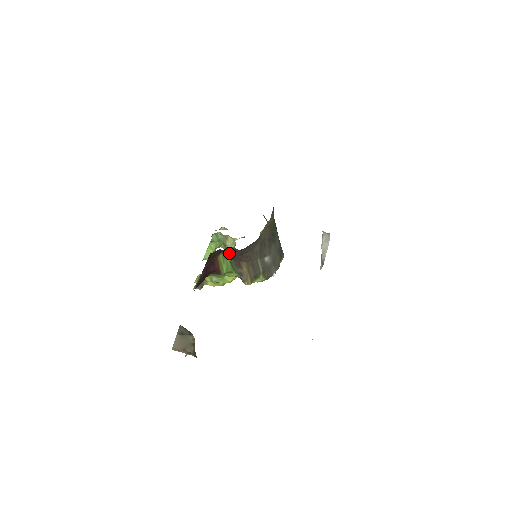
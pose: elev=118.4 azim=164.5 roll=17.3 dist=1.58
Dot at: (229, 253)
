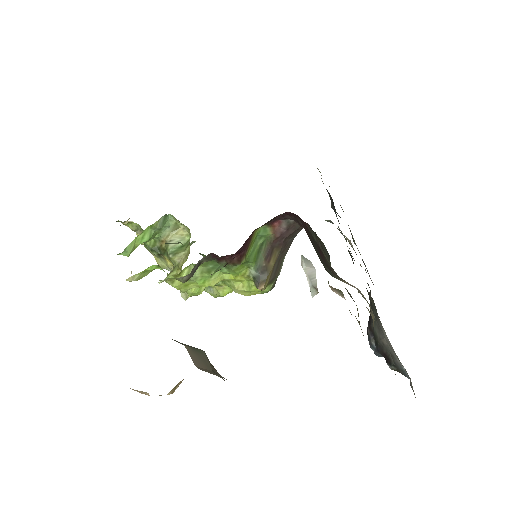
Dot at: (274, 229)
